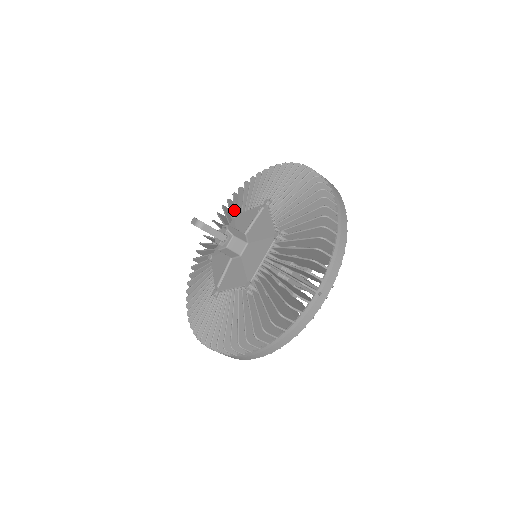
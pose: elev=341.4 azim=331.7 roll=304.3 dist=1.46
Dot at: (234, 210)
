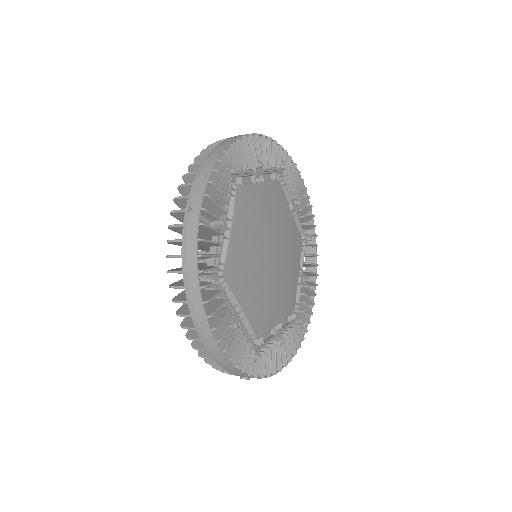
Dot at: occluded
